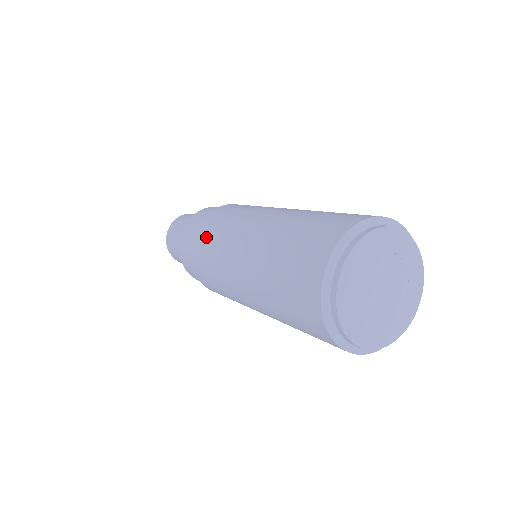
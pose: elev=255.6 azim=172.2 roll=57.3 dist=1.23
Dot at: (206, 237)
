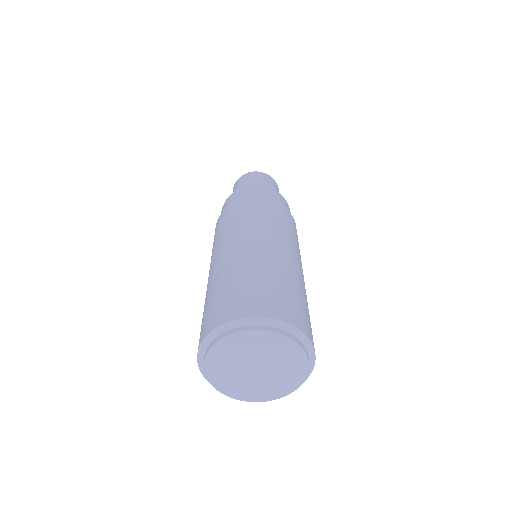
Dot at: (214, 238)
